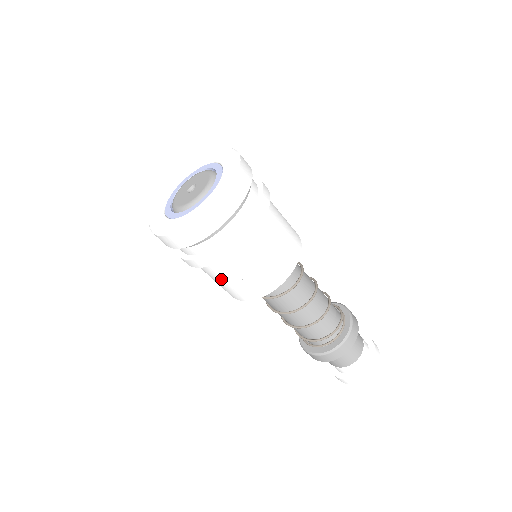
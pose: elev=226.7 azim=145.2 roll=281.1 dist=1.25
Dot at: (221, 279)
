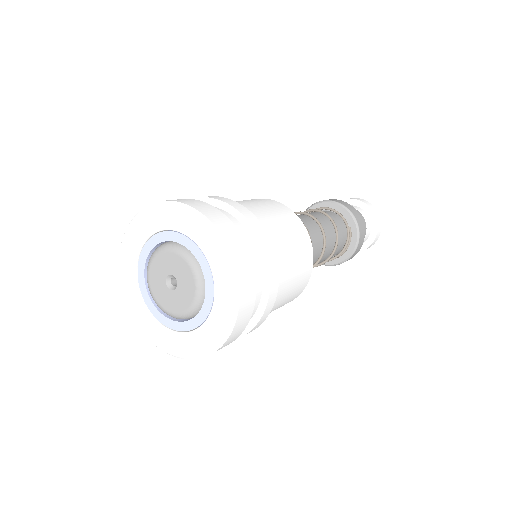
Dot at: occluded
